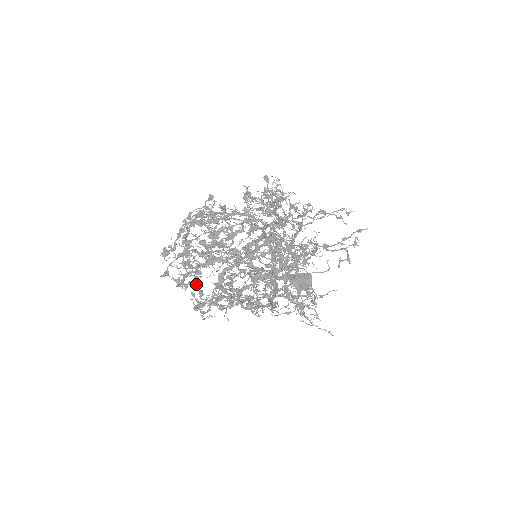
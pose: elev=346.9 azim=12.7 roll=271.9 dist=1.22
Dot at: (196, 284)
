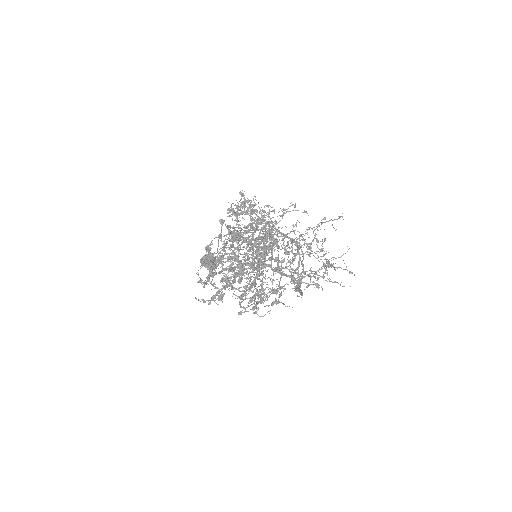
Dot at: occluded
